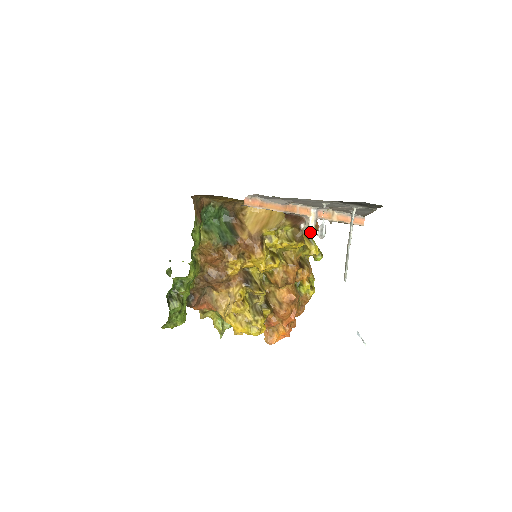
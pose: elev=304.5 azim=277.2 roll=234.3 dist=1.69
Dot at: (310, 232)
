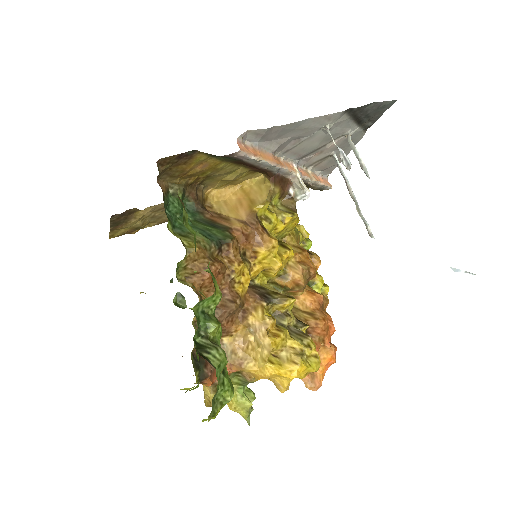
Dot at: (307, 192)
